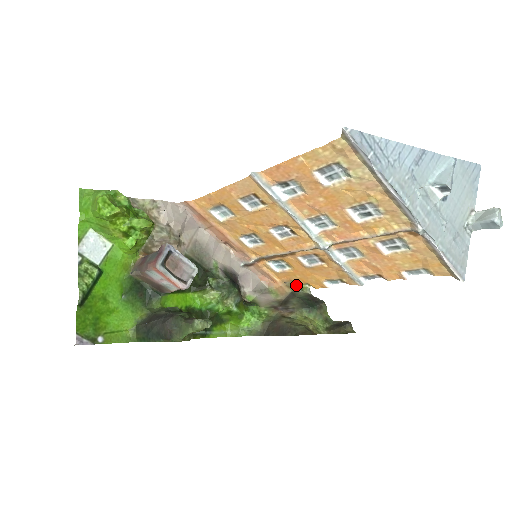
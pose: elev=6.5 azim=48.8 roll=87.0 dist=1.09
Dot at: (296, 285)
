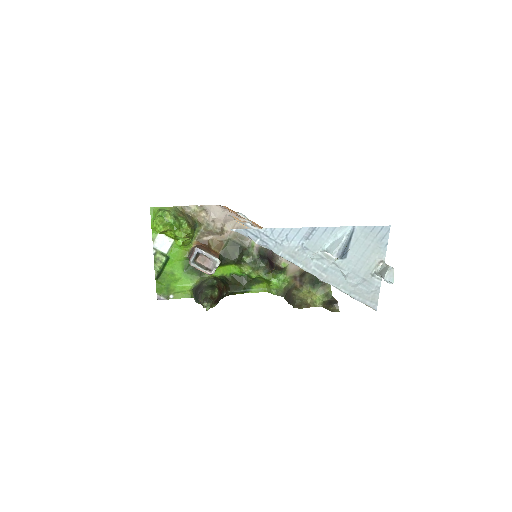
Dot at: occluded
